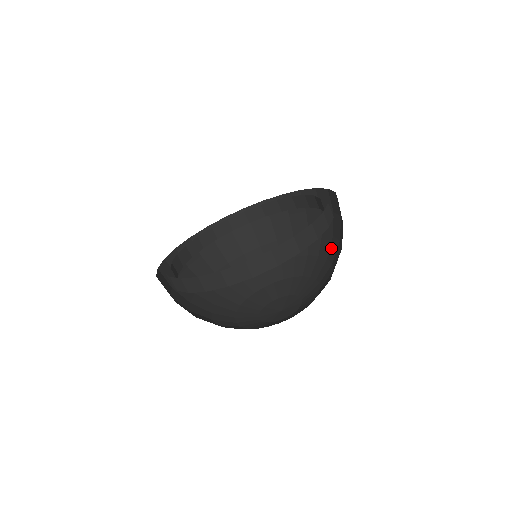
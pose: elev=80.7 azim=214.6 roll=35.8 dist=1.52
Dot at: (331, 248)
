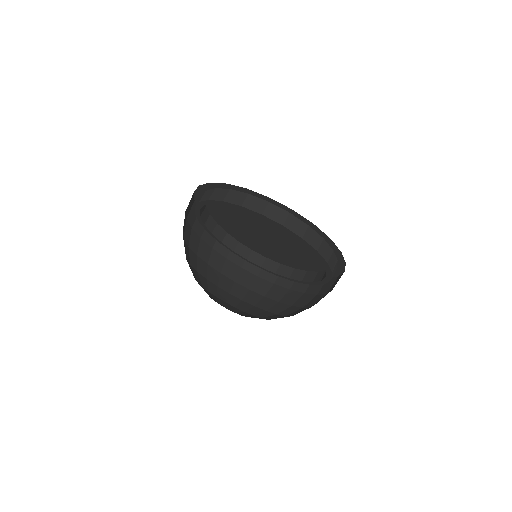
Dot at: occluded
